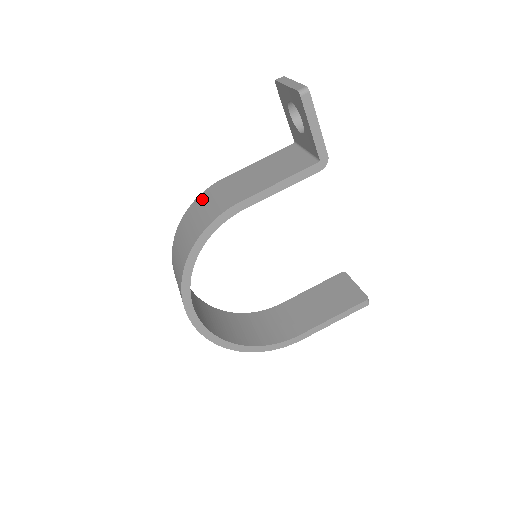
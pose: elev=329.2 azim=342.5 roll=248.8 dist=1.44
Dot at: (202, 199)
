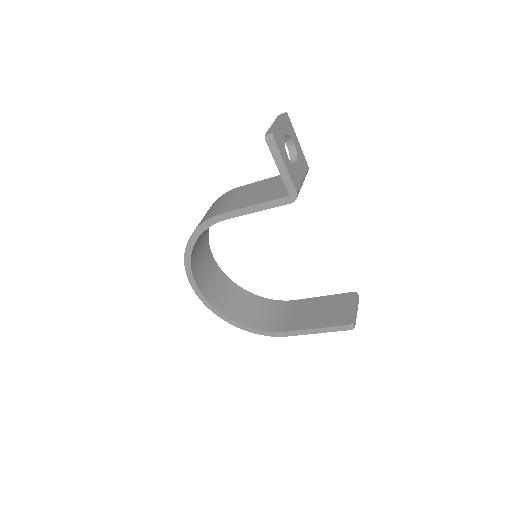
Dot at: (218, 200)
